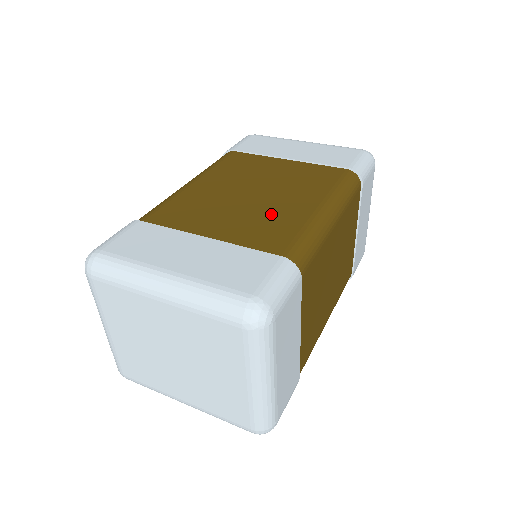
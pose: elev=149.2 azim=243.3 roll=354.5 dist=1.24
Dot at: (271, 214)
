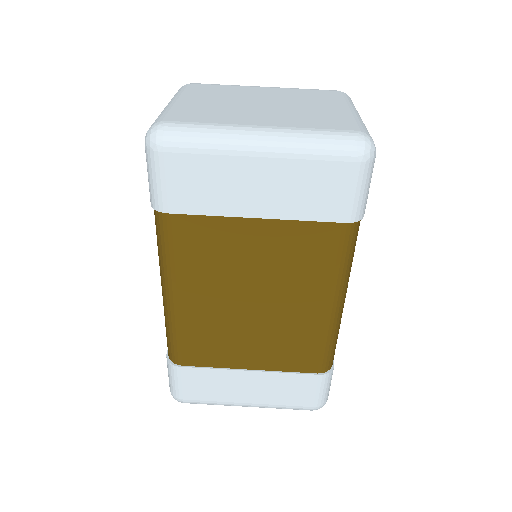
Dot at: (288, 330)
